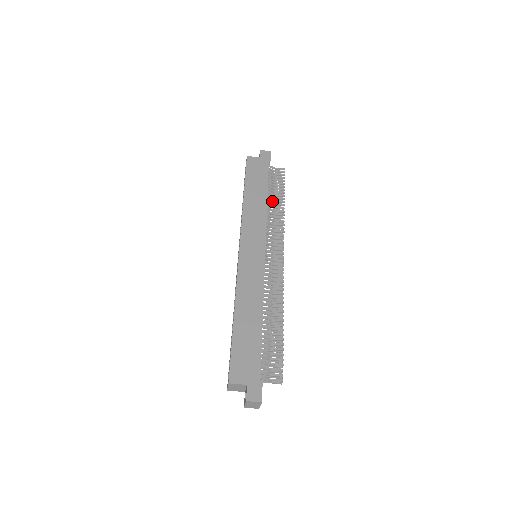
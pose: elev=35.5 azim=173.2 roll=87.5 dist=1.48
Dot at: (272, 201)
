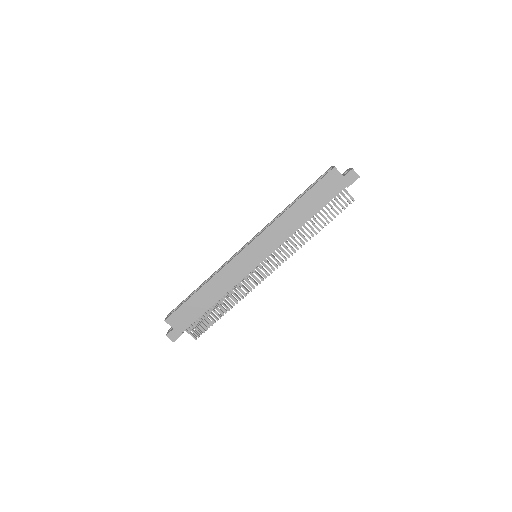
Dot at: (312, 223)
